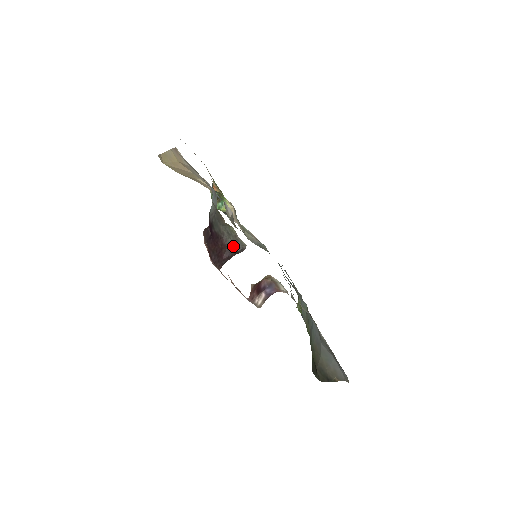
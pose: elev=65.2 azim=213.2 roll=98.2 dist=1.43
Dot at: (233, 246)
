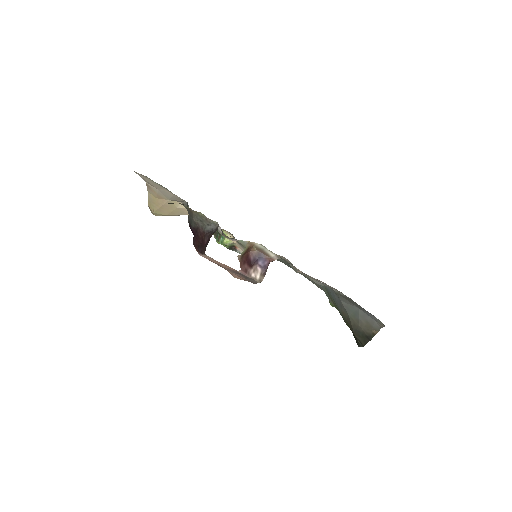
Dot at: (209, 230)
